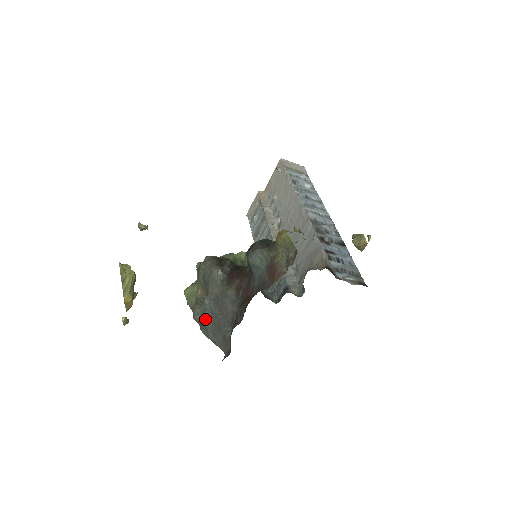
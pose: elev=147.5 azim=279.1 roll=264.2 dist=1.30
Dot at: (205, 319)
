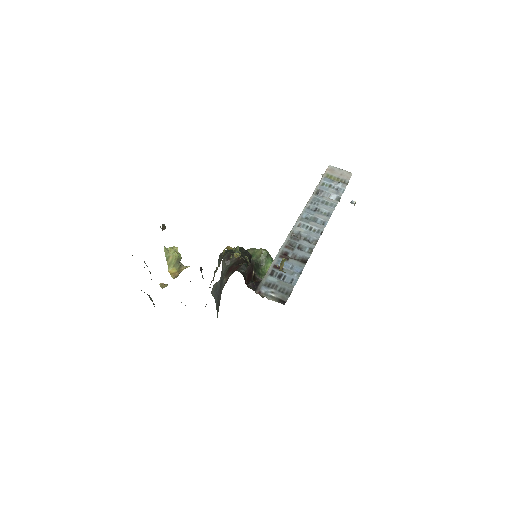
Dot at: (215, 296)
